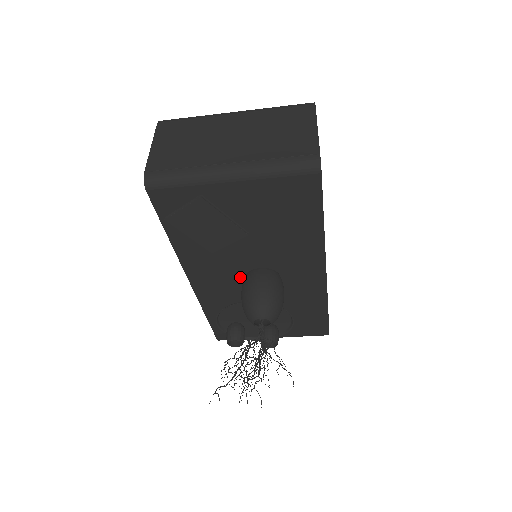
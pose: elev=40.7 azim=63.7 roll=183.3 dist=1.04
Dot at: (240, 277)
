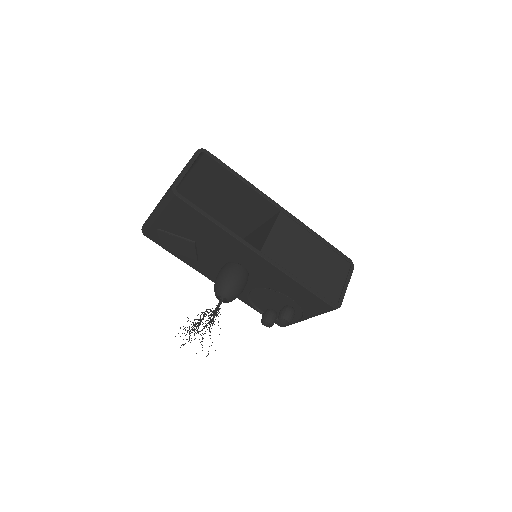
Dot at: occluded
